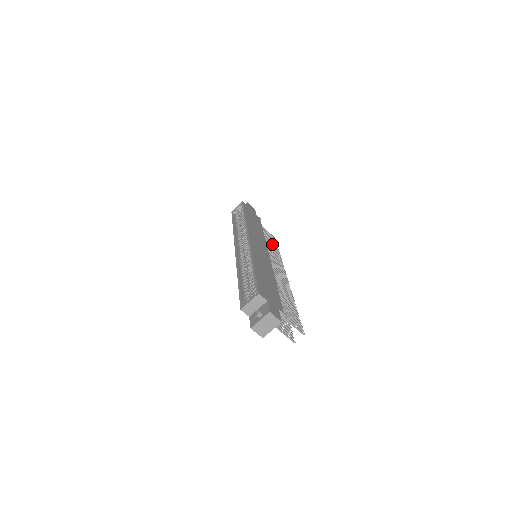
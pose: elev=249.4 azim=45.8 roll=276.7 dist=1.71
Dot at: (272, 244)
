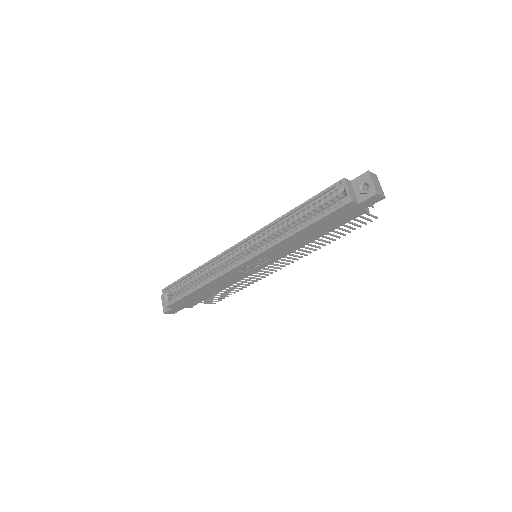
Dot at: occluded
